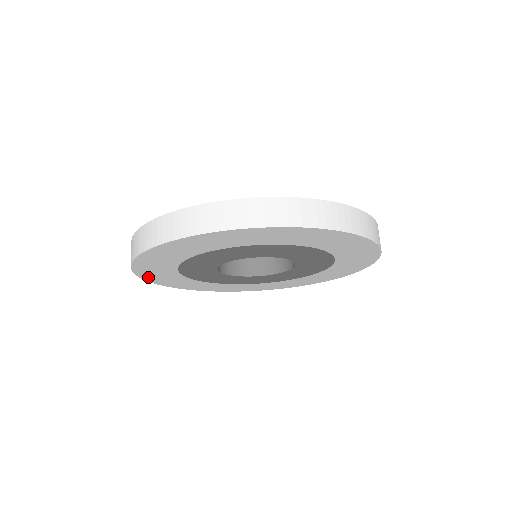
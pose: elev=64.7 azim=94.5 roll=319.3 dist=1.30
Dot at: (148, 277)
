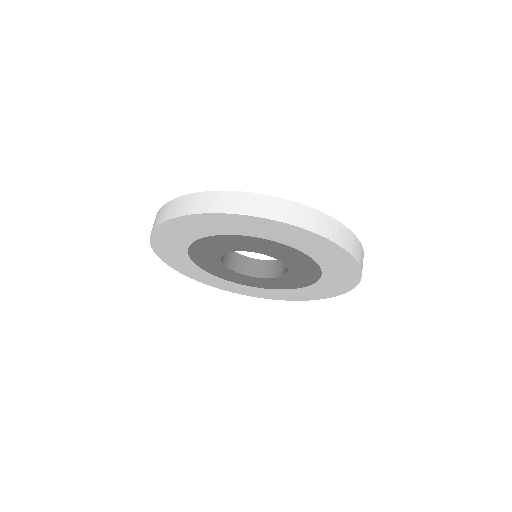
Dot at: (180, 221)
